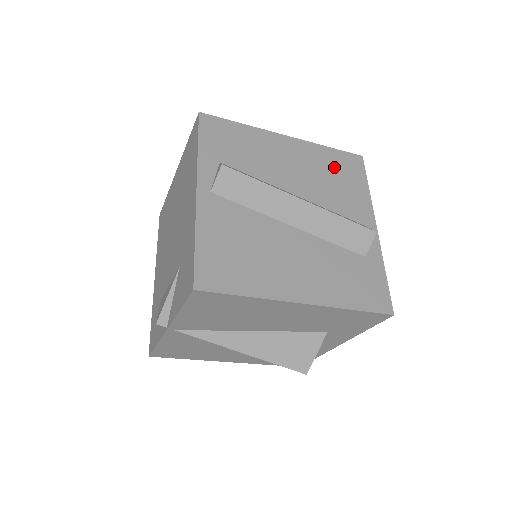
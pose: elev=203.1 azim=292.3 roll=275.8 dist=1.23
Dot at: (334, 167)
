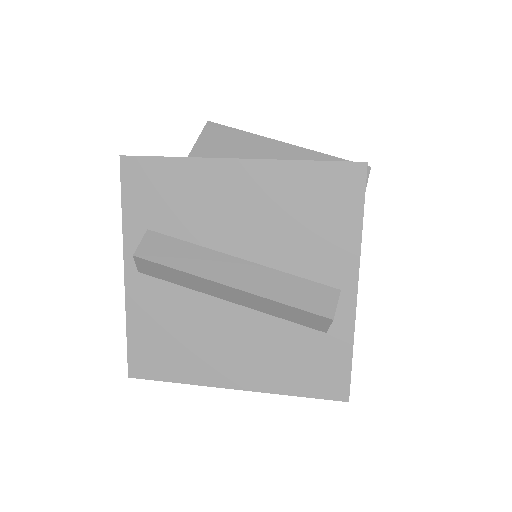
Dot at: (308, 198)
